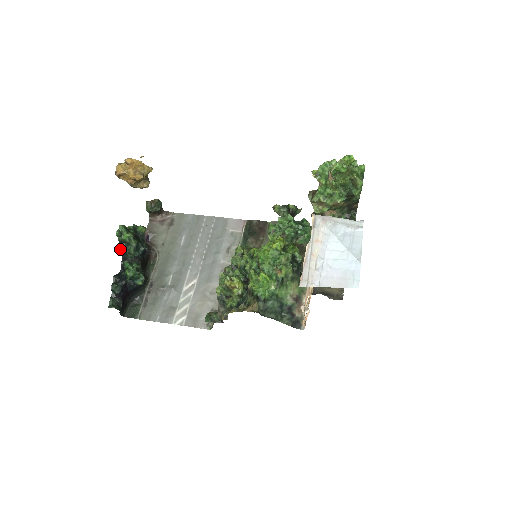
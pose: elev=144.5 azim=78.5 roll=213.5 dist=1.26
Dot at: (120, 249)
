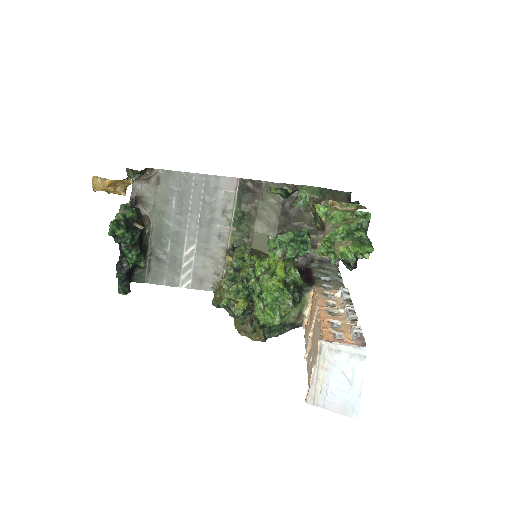
Dot at: (115, 241)
